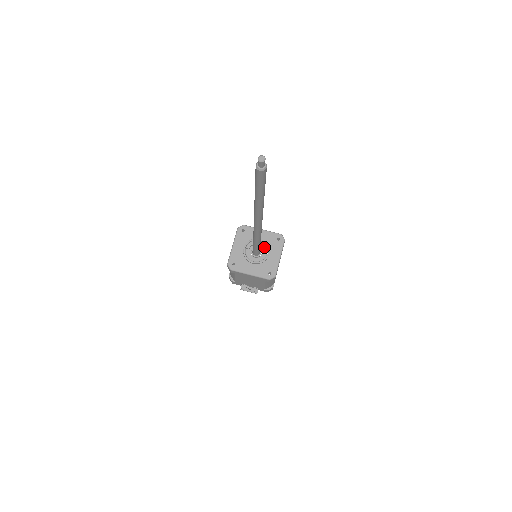
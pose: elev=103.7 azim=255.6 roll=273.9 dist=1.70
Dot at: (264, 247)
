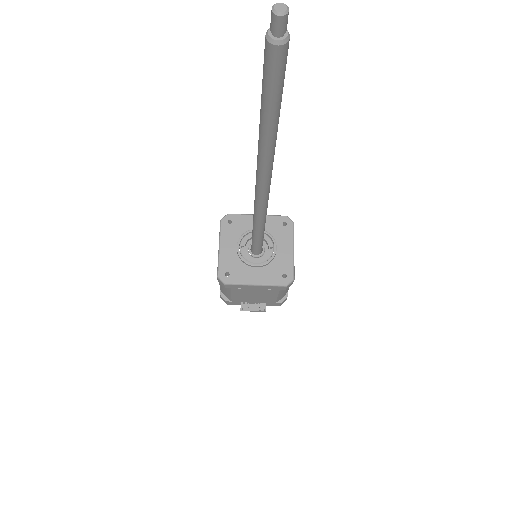
Dot at: (267, 239)
